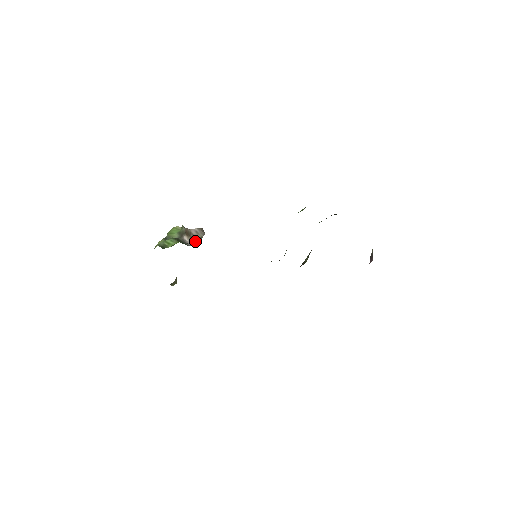
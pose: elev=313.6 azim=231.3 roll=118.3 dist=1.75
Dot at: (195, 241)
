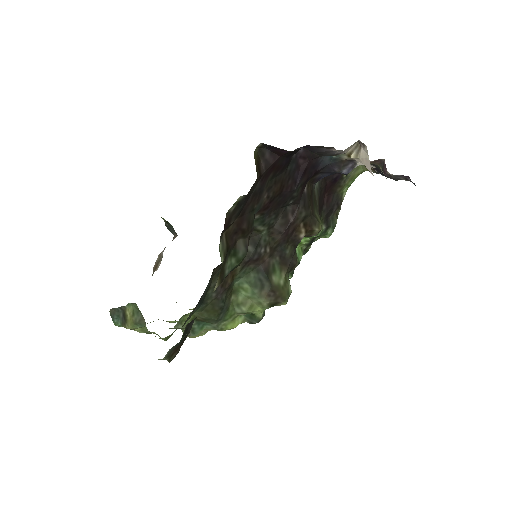
Dot at: occluded
